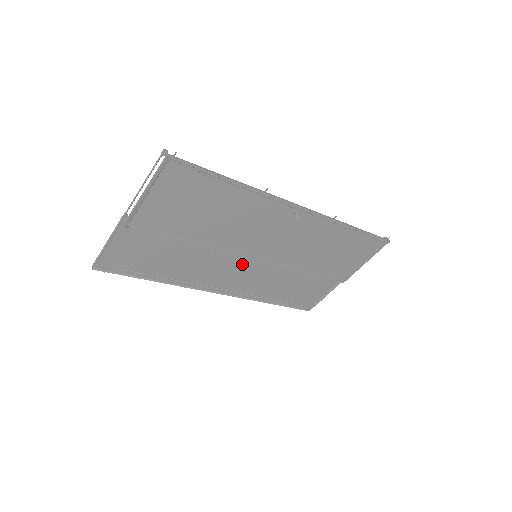
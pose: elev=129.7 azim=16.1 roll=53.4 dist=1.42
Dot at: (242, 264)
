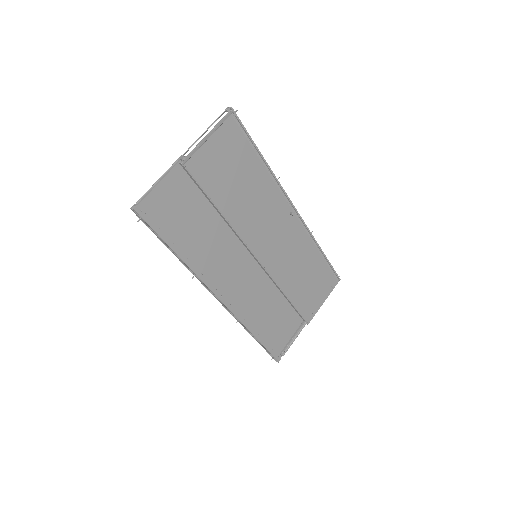
Dot at: (243, 264)
